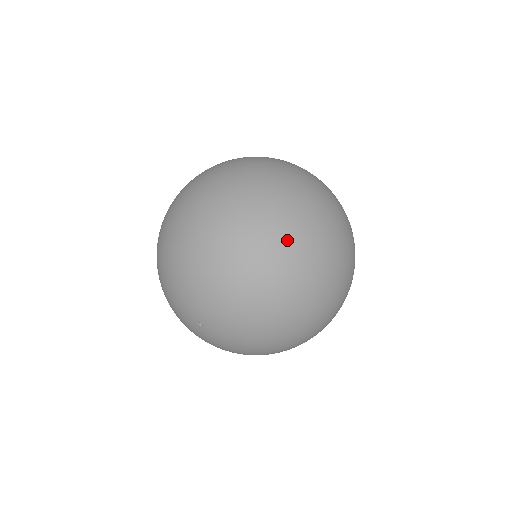
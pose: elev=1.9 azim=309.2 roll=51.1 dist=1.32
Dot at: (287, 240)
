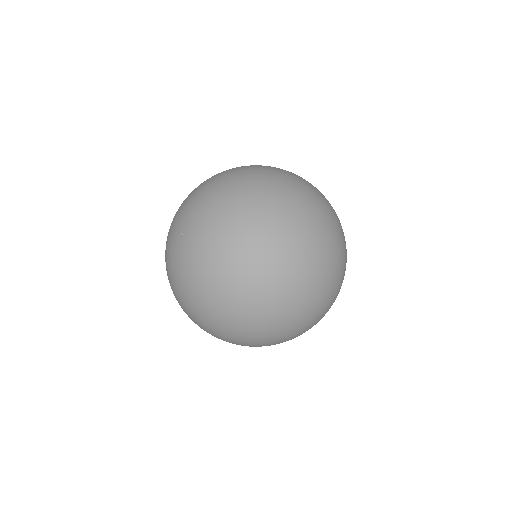
Dot at: (279, 179)
